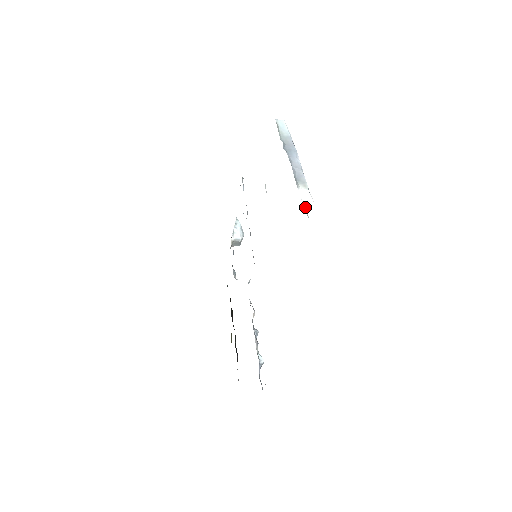
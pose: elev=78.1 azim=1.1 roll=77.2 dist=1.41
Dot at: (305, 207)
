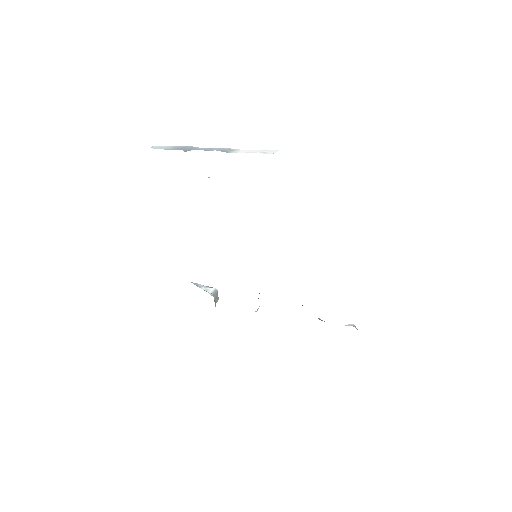
Dot at: (258, 152)
